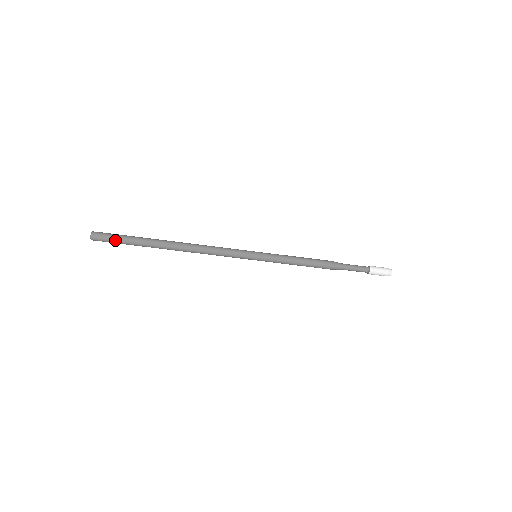
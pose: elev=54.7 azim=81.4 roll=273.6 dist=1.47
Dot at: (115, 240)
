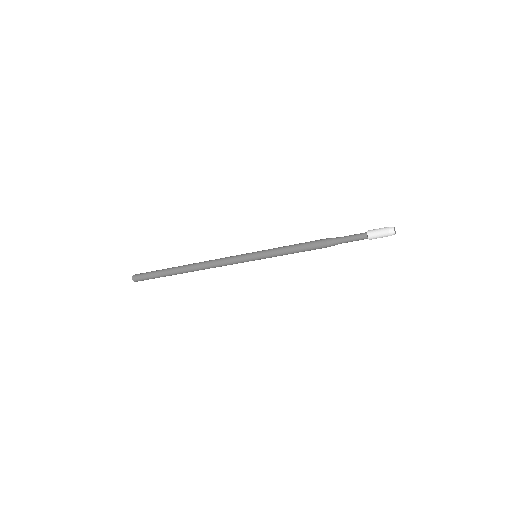
Dot at: occluded
